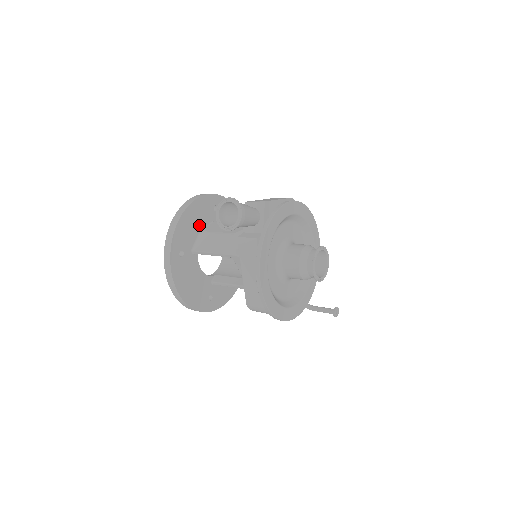
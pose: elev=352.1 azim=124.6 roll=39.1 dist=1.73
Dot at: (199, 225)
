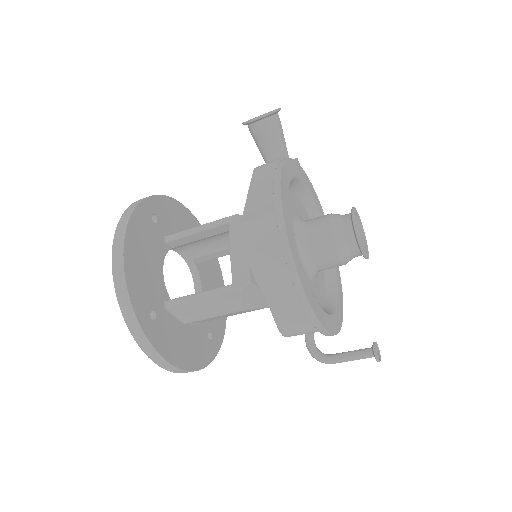
Dot at: occluded
